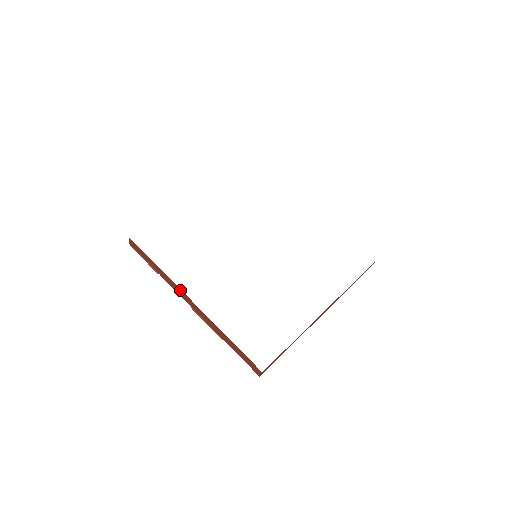
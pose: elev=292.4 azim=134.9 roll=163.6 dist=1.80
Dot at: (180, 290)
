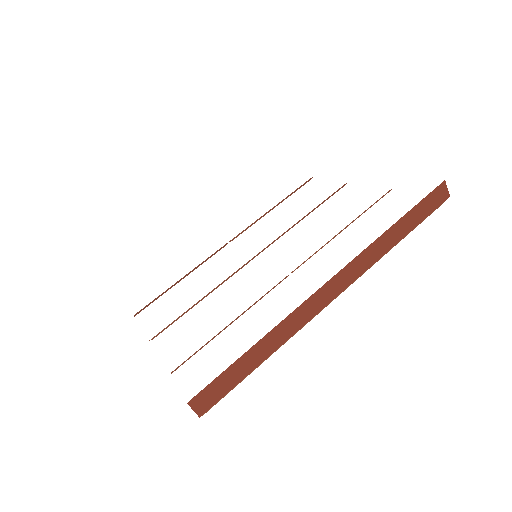
Dot at: occluded
